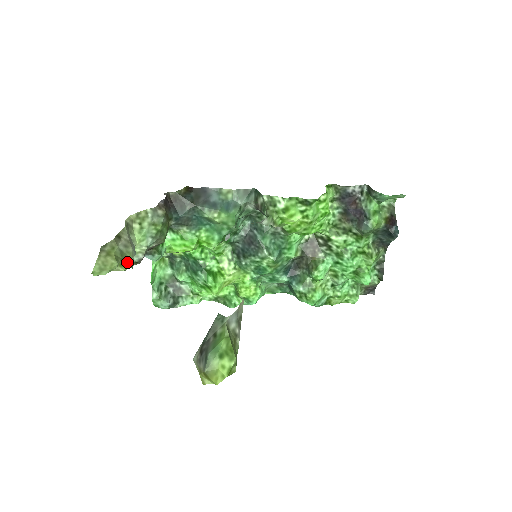
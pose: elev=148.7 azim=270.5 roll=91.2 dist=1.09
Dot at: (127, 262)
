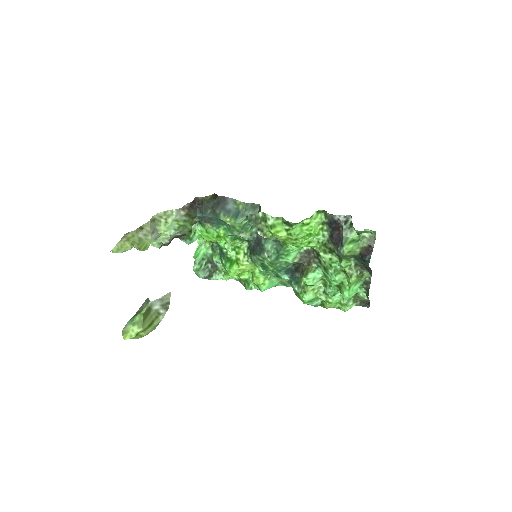
Dot at: (144, 246)
